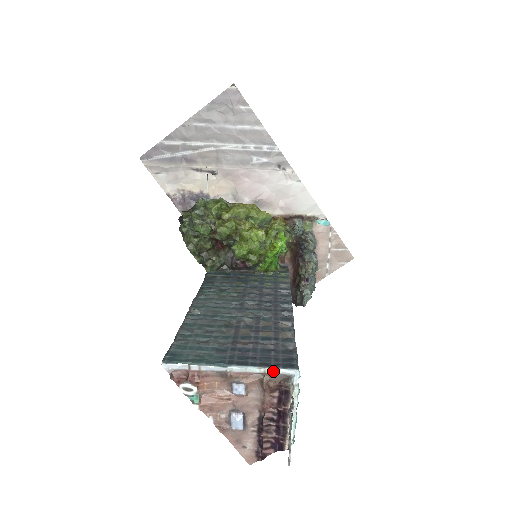
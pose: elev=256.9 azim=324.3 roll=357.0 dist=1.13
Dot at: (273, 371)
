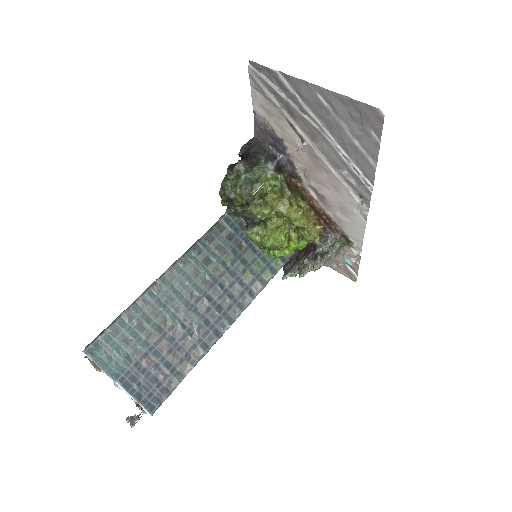
Dot at: (139, 404)
